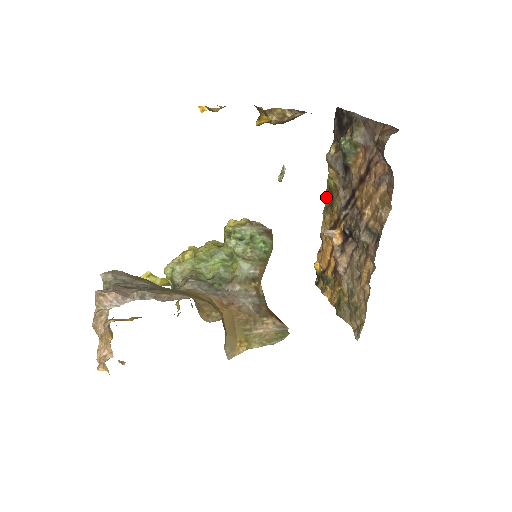
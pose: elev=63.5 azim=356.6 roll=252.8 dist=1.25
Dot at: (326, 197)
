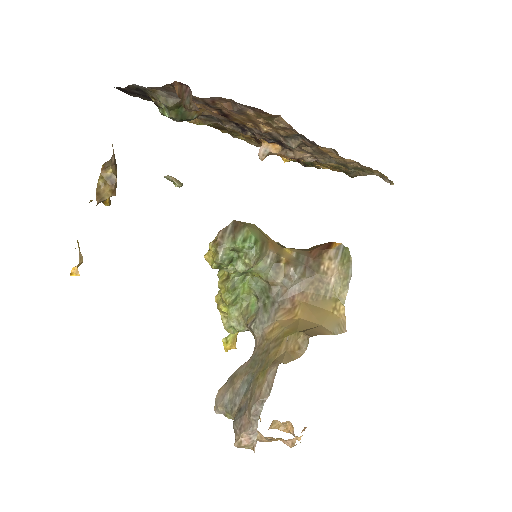
Dot at: occluded
